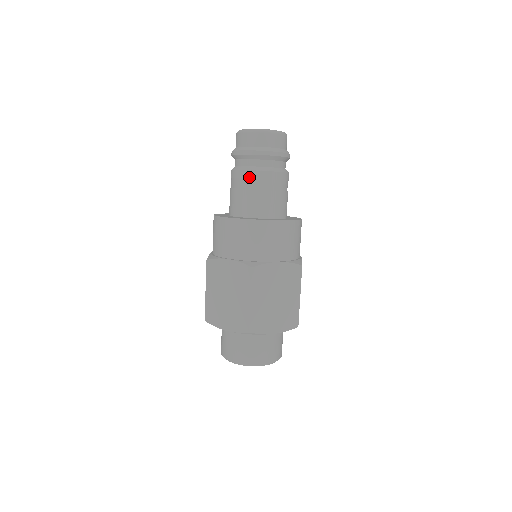
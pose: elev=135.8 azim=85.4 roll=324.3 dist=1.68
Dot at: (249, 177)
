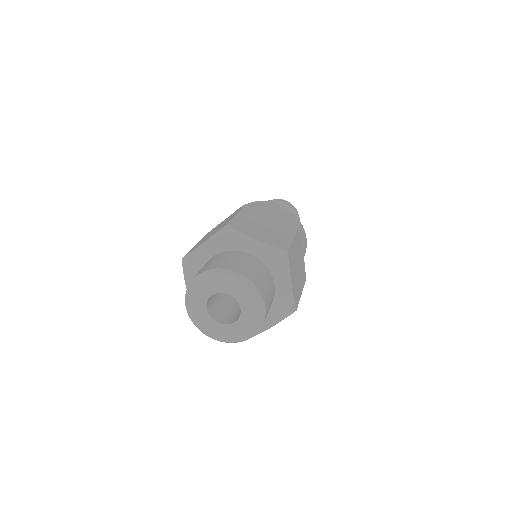
Dot at: occluded
